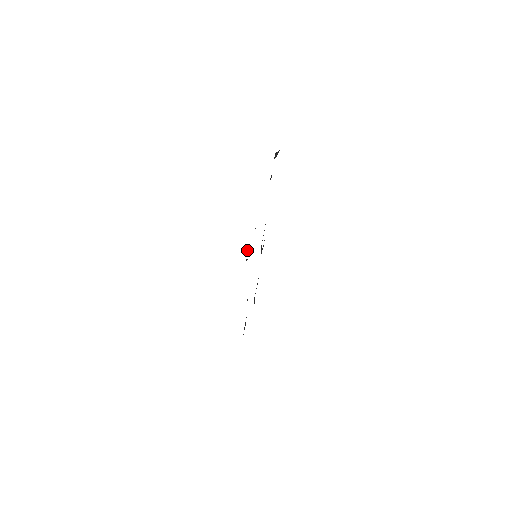
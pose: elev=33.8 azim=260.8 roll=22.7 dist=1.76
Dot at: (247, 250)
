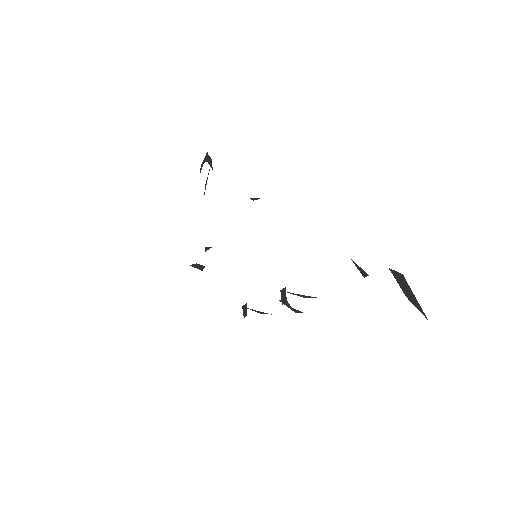
Dot at: occluded
